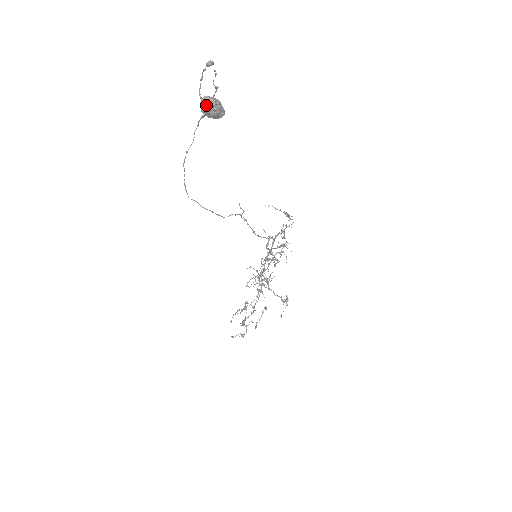
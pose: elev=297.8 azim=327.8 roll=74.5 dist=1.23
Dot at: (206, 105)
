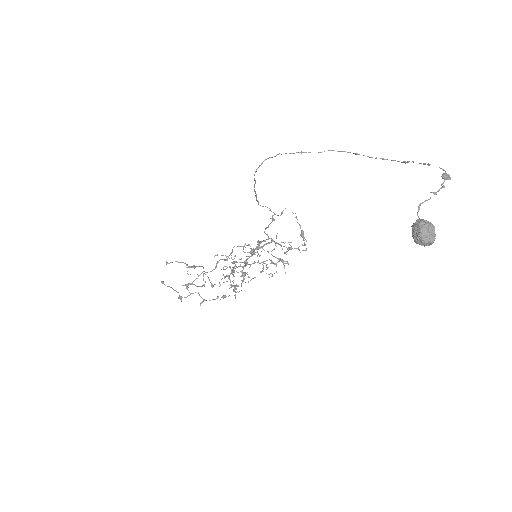
Dot at: (427, 235)
